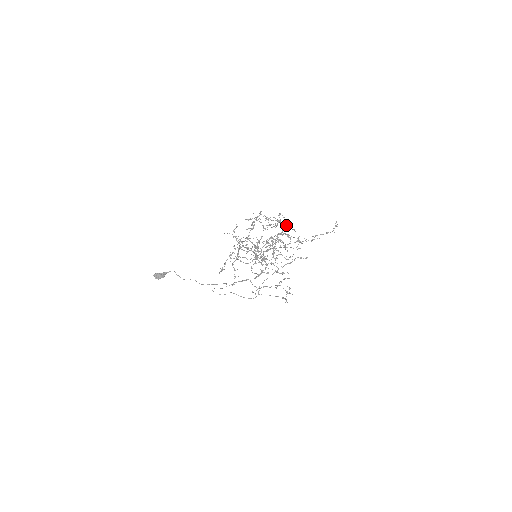
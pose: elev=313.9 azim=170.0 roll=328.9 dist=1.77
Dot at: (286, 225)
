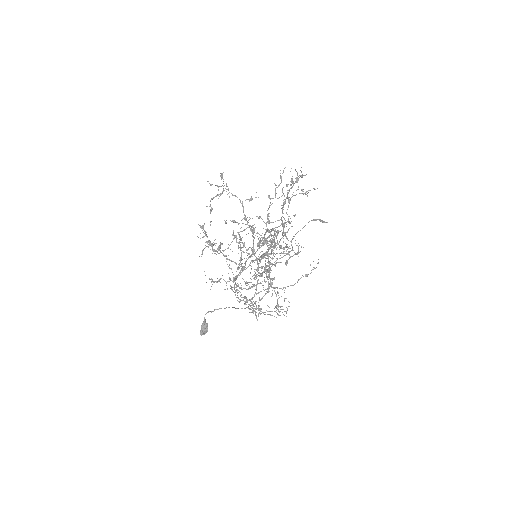
Dot at: occluded
